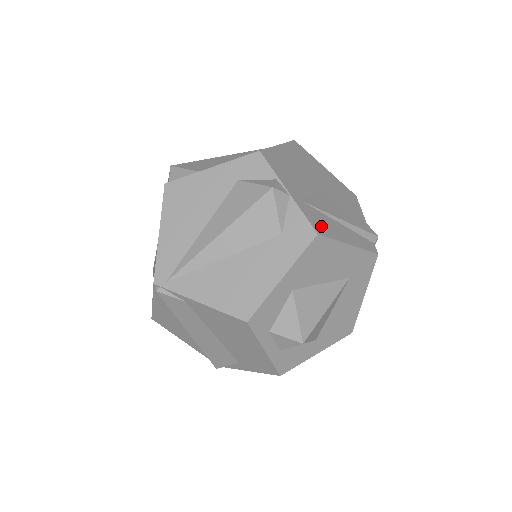
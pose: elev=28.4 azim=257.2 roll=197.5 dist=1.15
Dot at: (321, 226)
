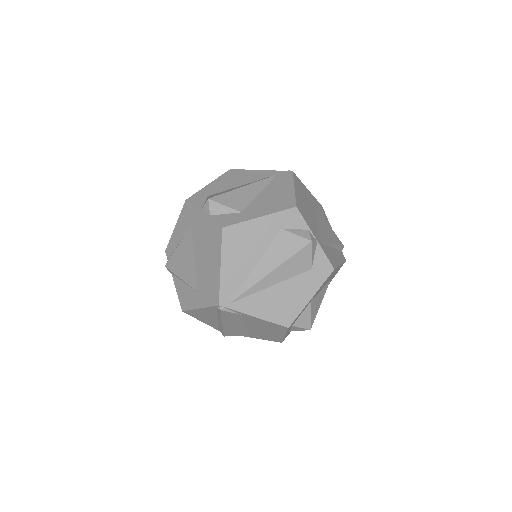
Dot at: (332, 260)
